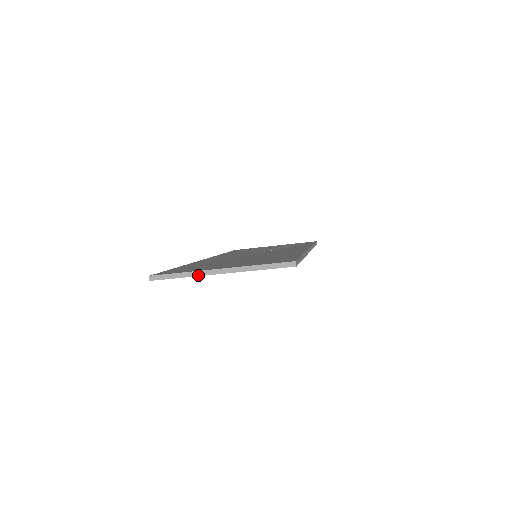
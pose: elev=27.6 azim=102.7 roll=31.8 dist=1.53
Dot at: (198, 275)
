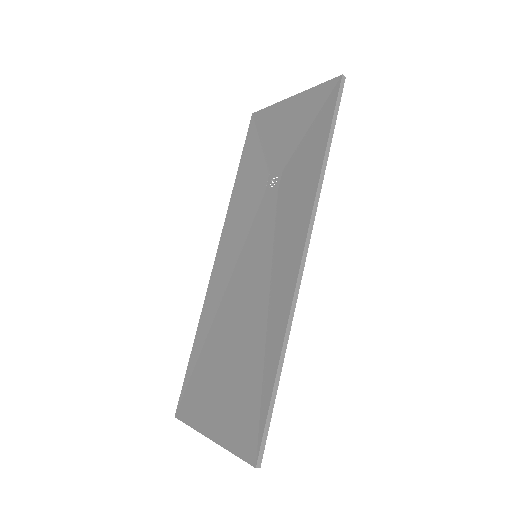
Dot at: (201, 432)
